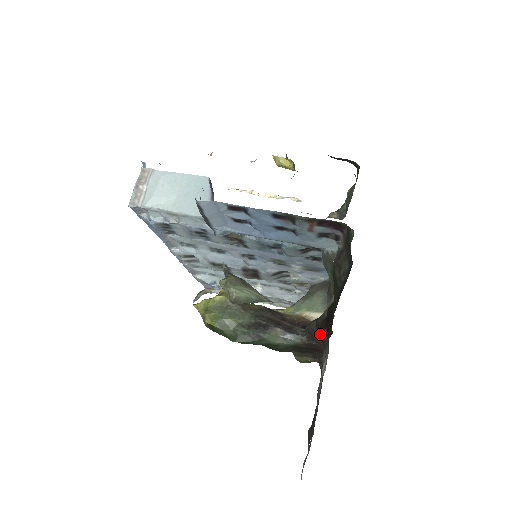
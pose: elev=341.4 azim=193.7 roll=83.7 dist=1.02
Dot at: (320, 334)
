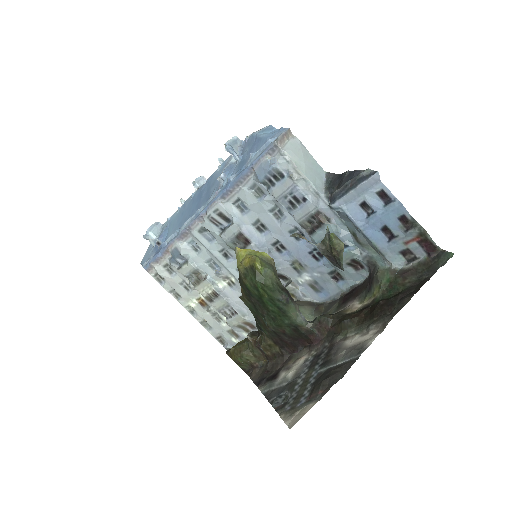
Dot at: (347, 320)
